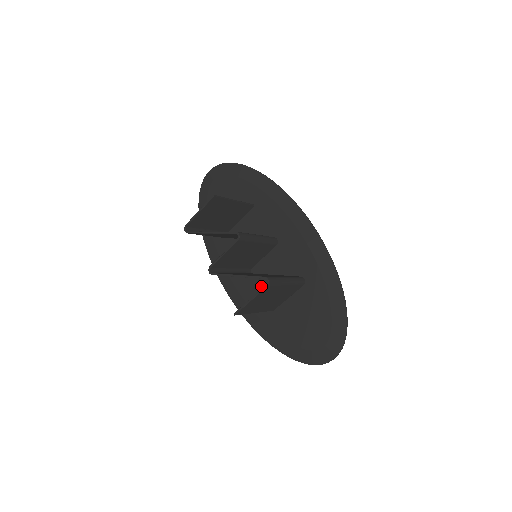
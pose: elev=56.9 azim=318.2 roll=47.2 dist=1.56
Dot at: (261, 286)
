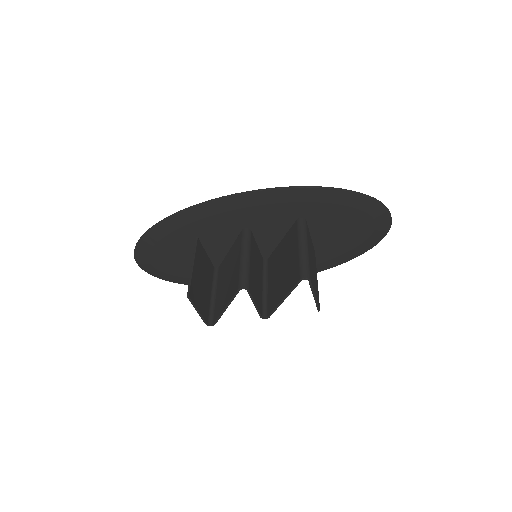
Dot at: occluded
